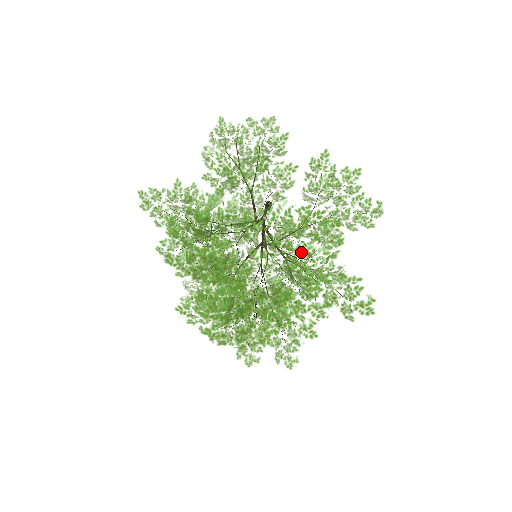
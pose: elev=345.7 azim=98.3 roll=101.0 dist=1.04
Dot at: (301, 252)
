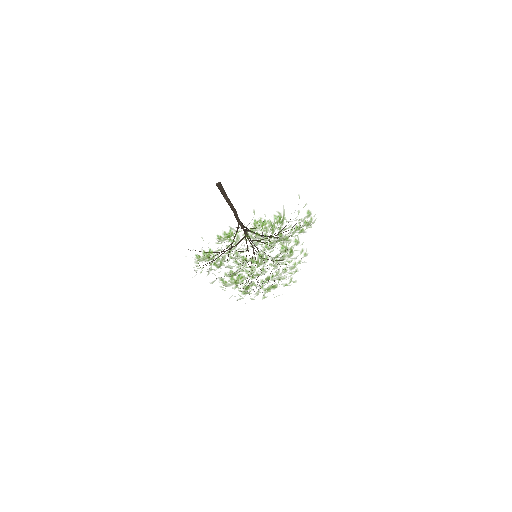
Dot at: occluded
